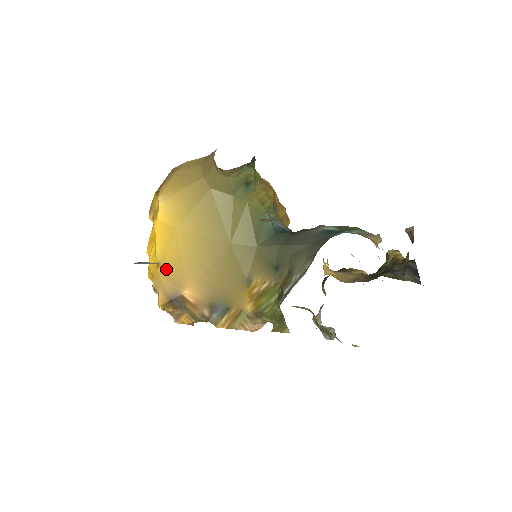
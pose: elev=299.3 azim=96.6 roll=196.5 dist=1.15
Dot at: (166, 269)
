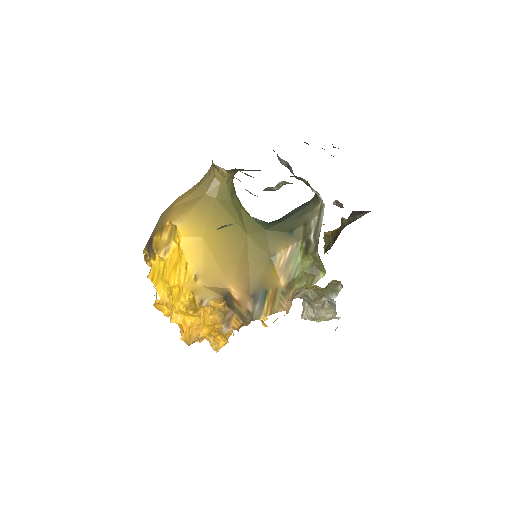
Dot at: (205, 277)
